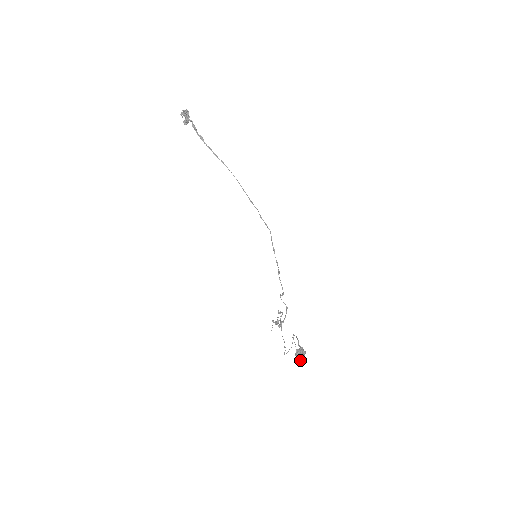
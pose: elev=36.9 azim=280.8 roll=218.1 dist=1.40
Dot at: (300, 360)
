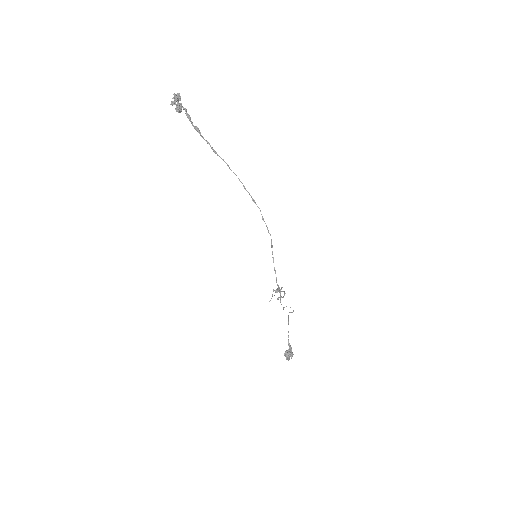
Dot at: (288, 359)
